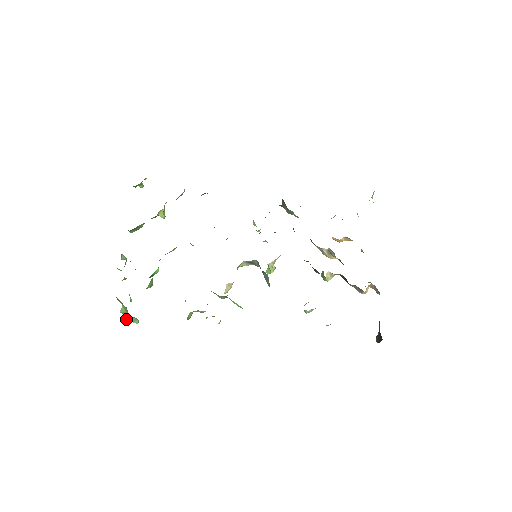
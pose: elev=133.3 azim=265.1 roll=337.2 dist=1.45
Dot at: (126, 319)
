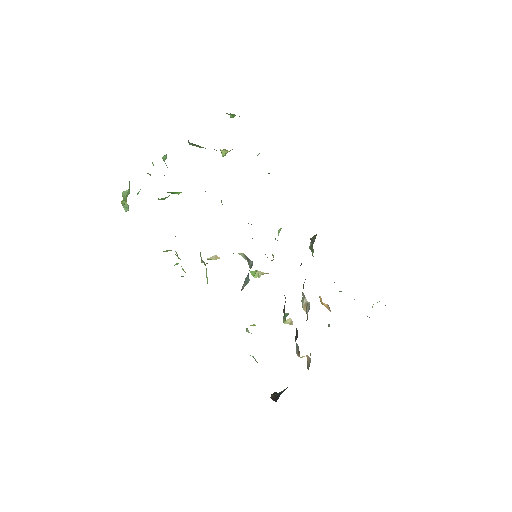
Dot at: (121, 202)
